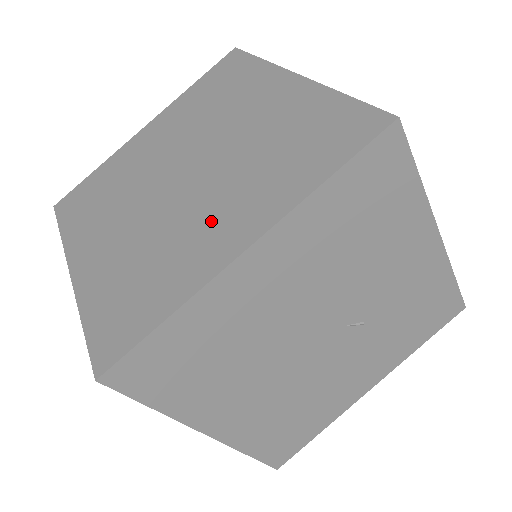
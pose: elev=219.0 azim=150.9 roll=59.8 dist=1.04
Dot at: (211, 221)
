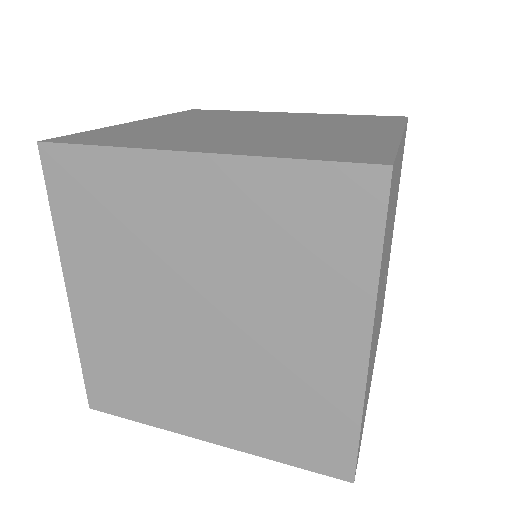
Dot at: (343, 131)
